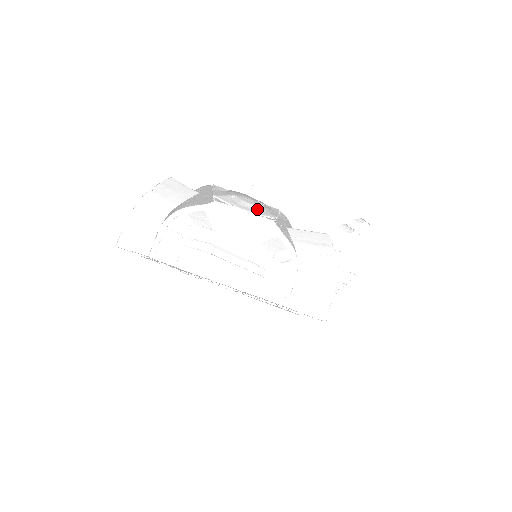
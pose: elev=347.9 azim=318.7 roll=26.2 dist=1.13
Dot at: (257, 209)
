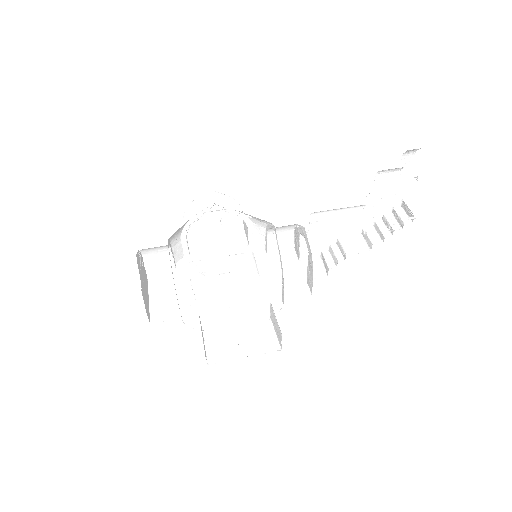
Dot at: occluded
